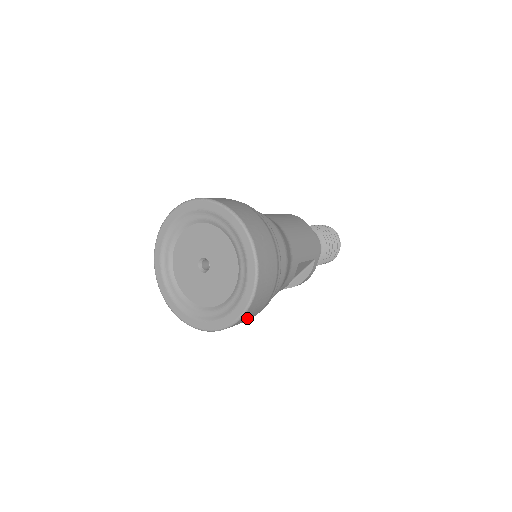
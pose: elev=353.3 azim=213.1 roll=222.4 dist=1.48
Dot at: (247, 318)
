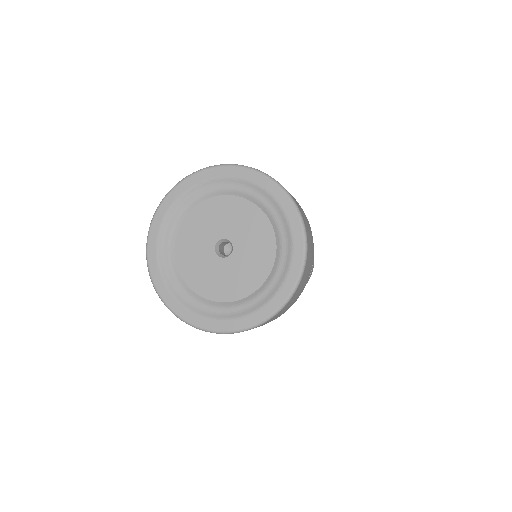
Dot at: (310, 255)
